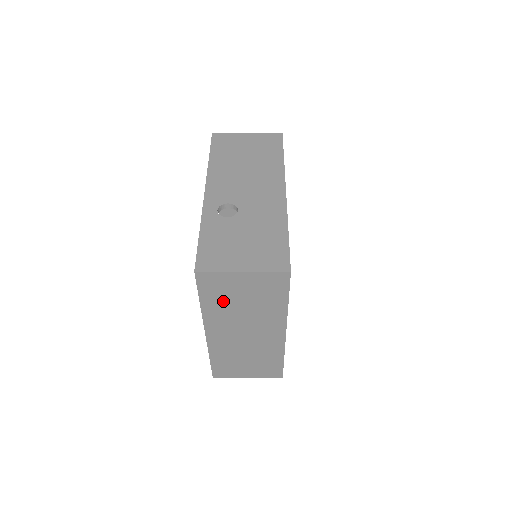
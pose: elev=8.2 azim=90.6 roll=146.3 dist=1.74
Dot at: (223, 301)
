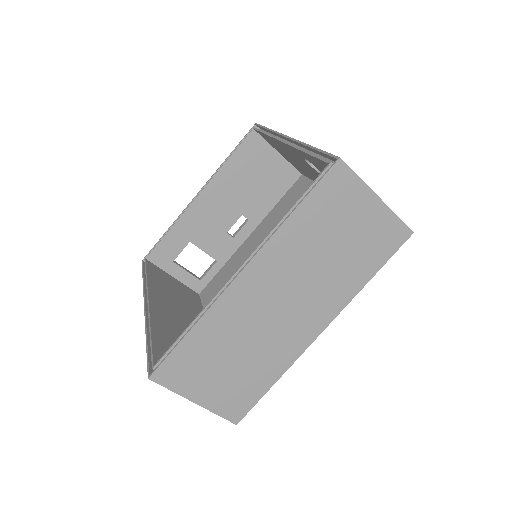
Dot at: (317, 229)
